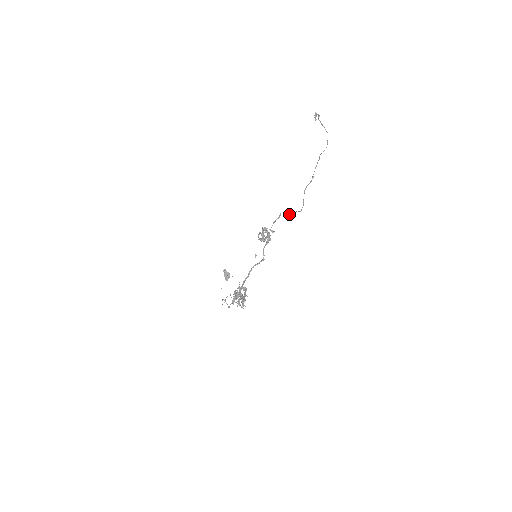
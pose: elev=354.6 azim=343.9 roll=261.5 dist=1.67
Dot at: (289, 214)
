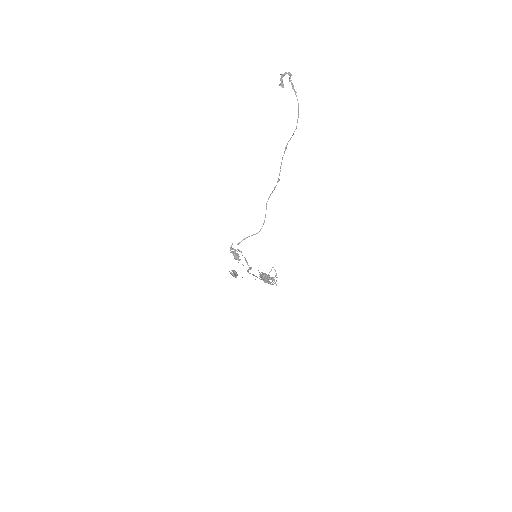
Dot at: (238, 244)
